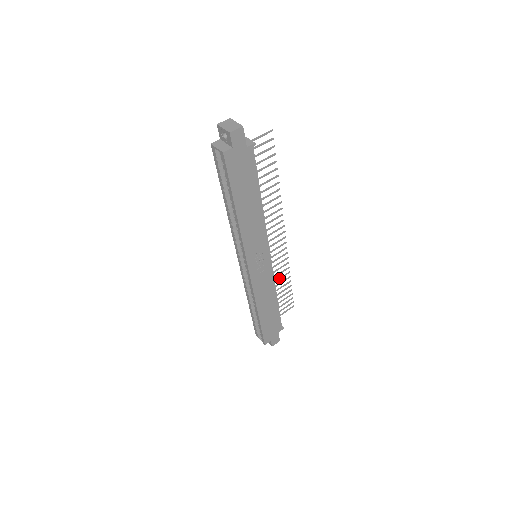
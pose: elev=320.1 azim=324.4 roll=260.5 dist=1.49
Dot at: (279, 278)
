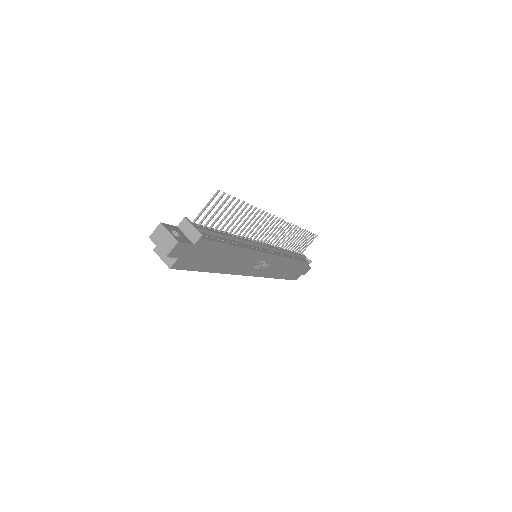
Dot at: (291, 239)
